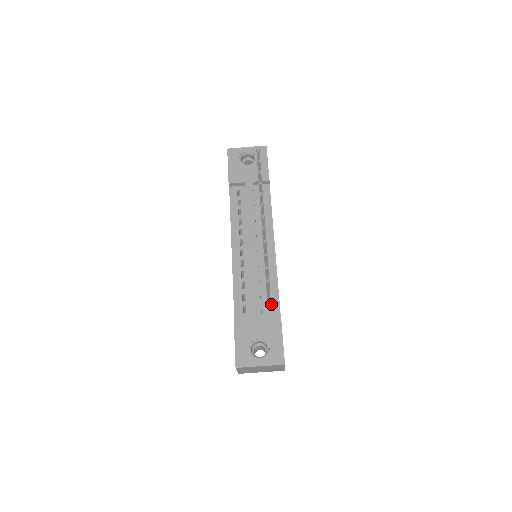
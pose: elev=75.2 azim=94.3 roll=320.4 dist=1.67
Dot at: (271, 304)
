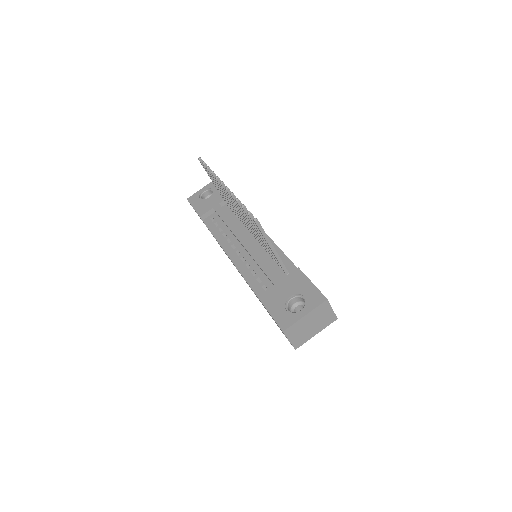
Dot at: occluded
